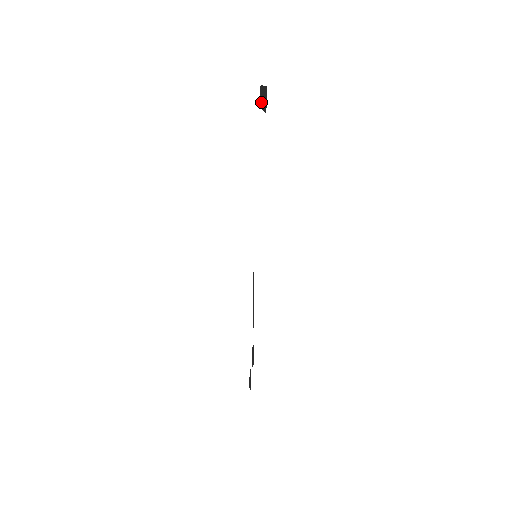
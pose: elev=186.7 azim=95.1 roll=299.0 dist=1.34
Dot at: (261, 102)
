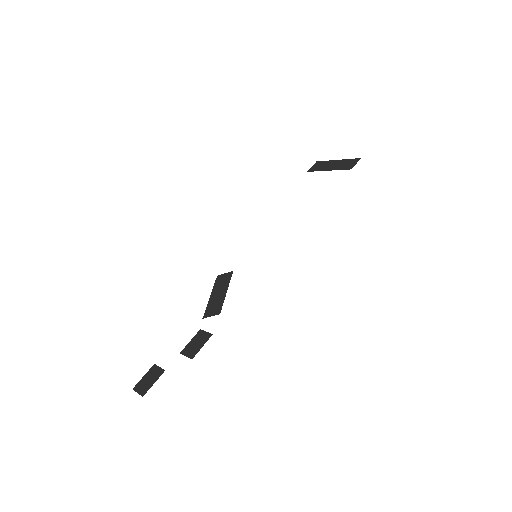
Dot at: (321, 168)
